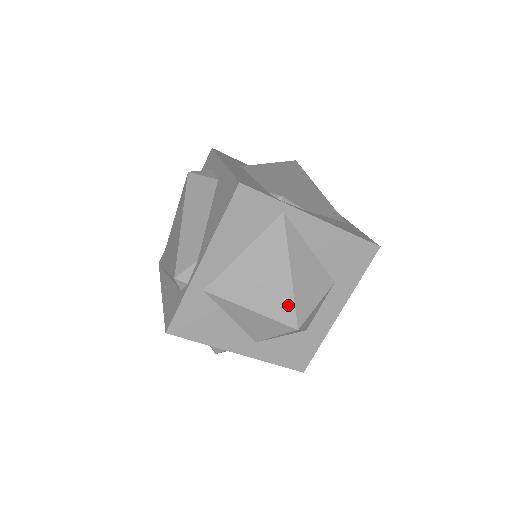
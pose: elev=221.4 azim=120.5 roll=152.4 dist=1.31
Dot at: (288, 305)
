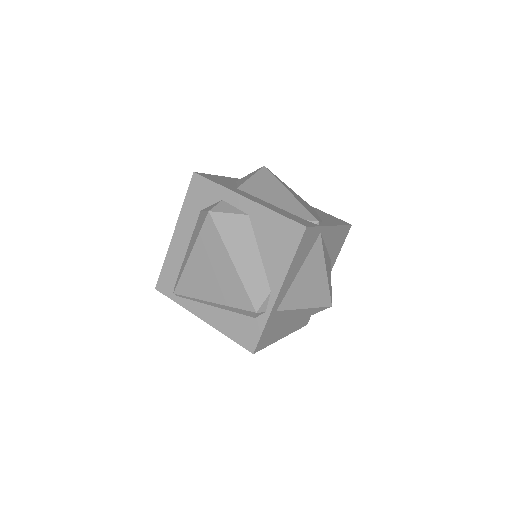
Dot at: (326, 294)
